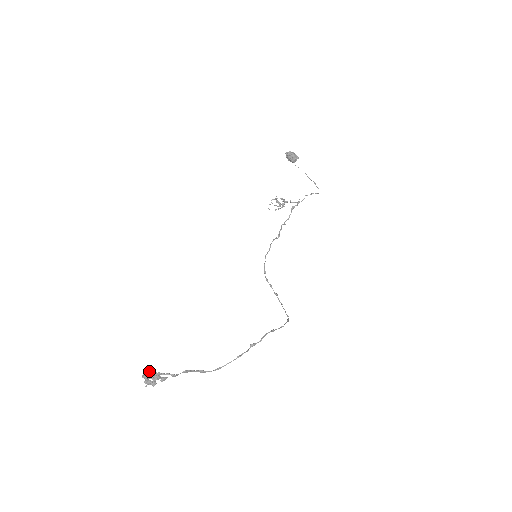
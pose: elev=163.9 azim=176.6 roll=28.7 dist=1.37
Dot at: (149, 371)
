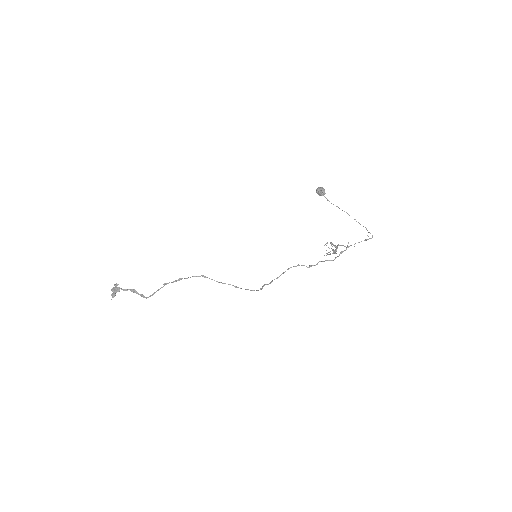
Dot at: (115, 284)
